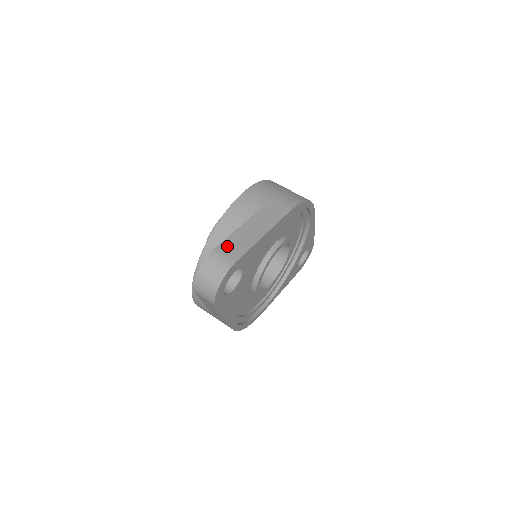
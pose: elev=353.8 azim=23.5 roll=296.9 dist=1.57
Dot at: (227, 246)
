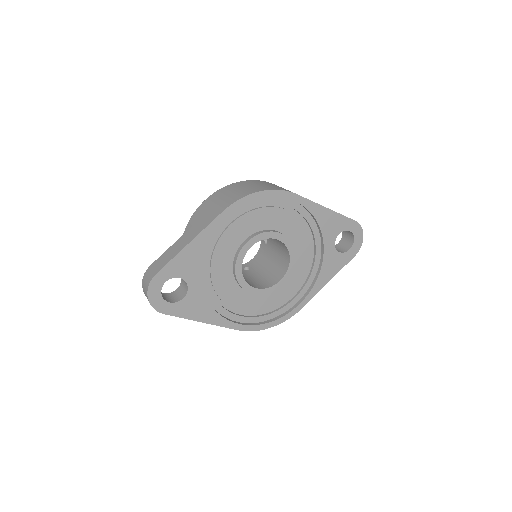
Dot at: (158, 261)
